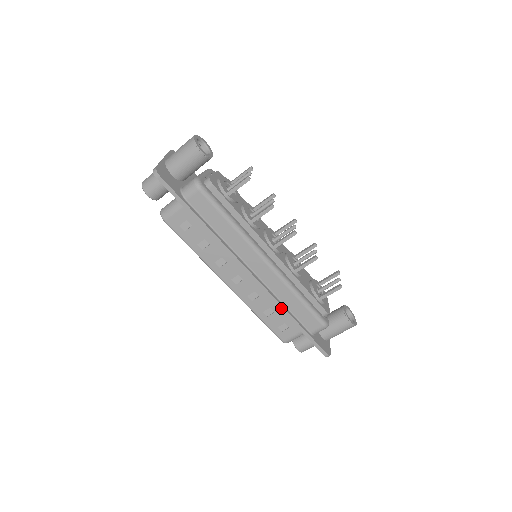
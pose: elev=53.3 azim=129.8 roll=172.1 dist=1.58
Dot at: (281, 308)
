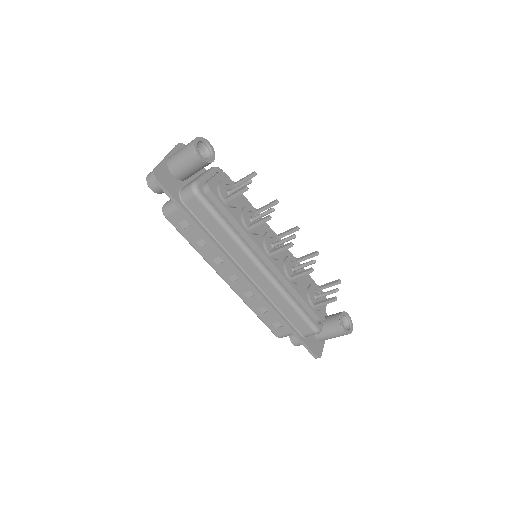
Dot at: (273, 311)
